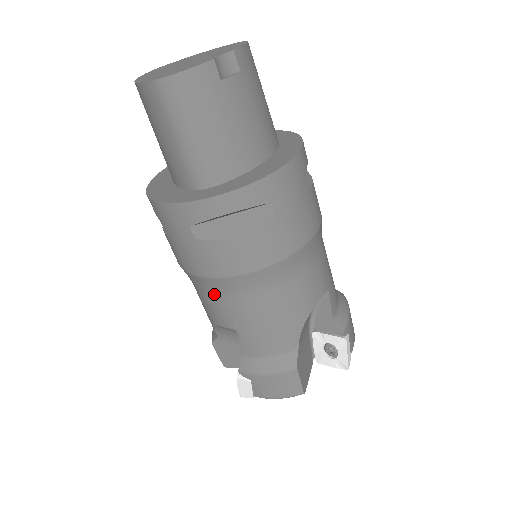
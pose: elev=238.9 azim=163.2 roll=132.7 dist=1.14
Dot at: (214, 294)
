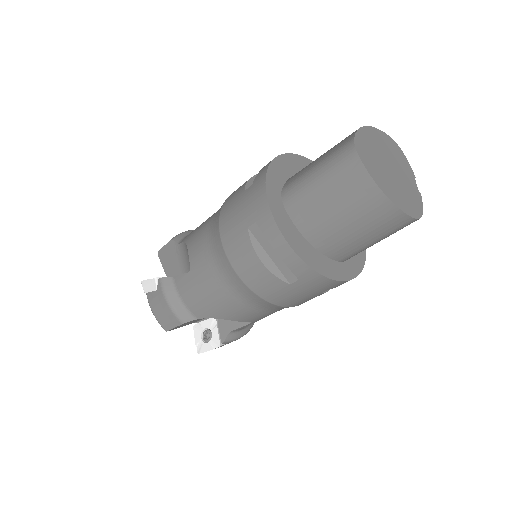
Dot at: (272, 310)
